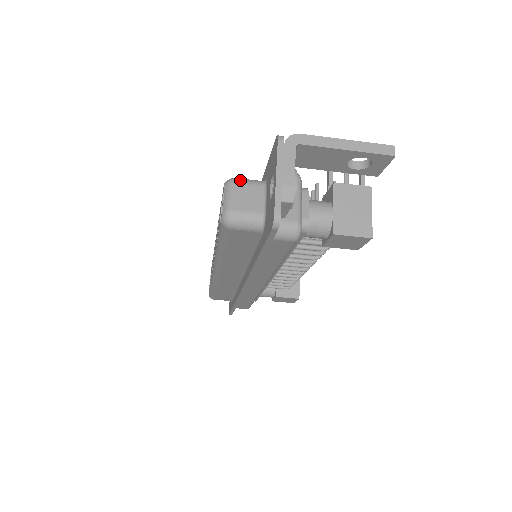
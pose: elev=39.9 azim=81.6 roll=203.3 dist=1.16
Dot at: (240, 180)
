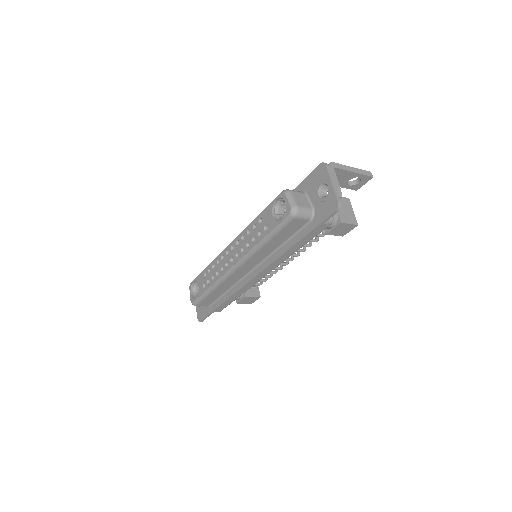
Dot at: (292, 190)
